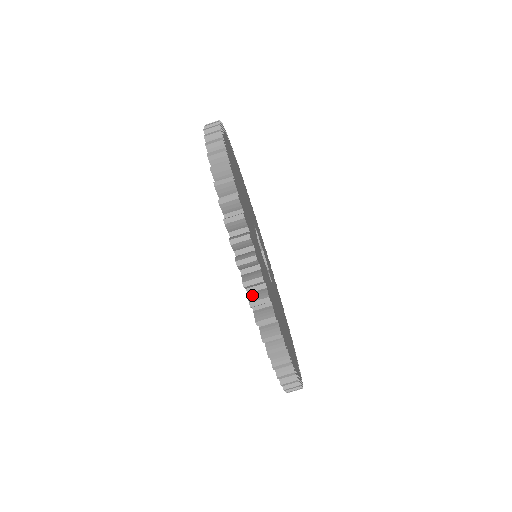
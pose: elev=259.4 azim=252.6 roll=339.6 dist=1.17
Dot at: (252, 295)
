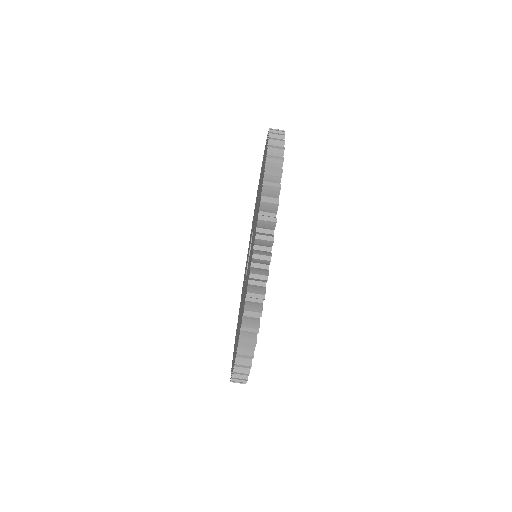
Dot at: (260, 232)
